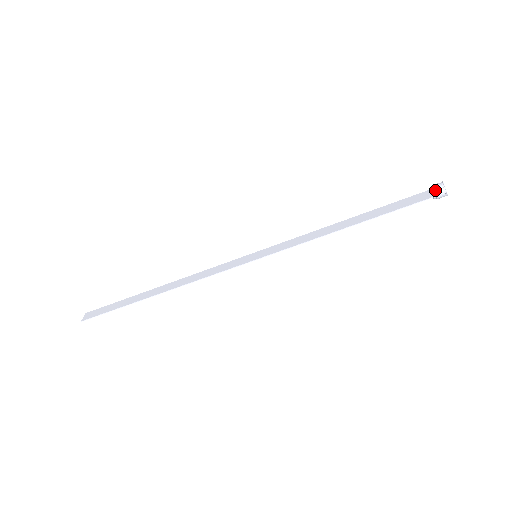
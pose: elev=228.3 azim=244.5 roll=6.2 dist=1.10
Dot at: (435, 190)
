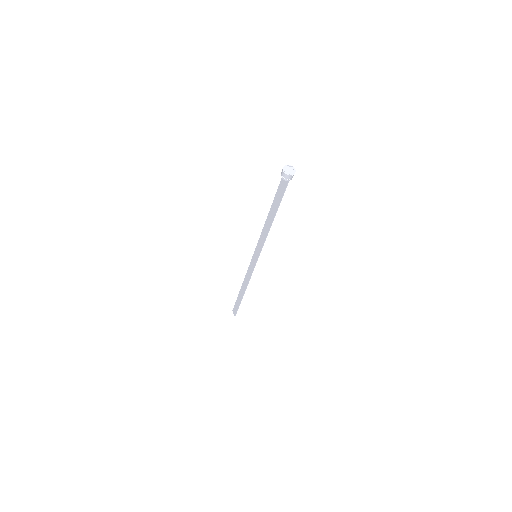
Dot at: (284, 179)
